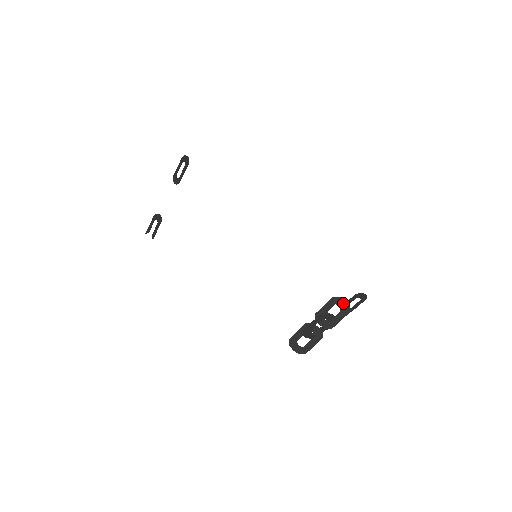
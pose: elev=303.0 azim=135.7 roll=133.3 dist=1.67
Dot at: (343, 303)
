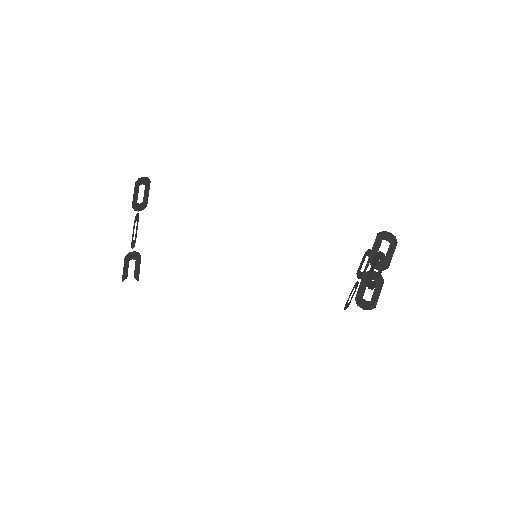
Dot at: (388, 236)
